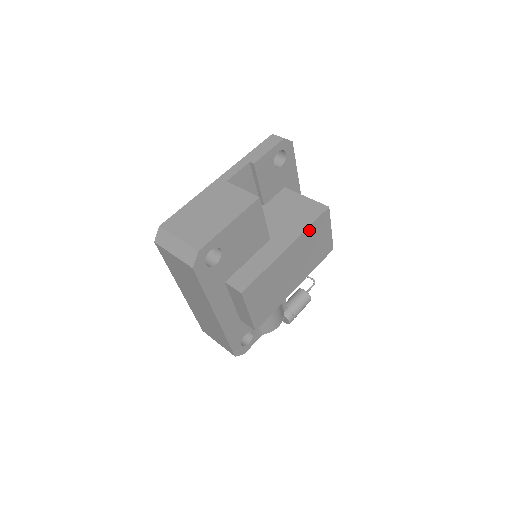
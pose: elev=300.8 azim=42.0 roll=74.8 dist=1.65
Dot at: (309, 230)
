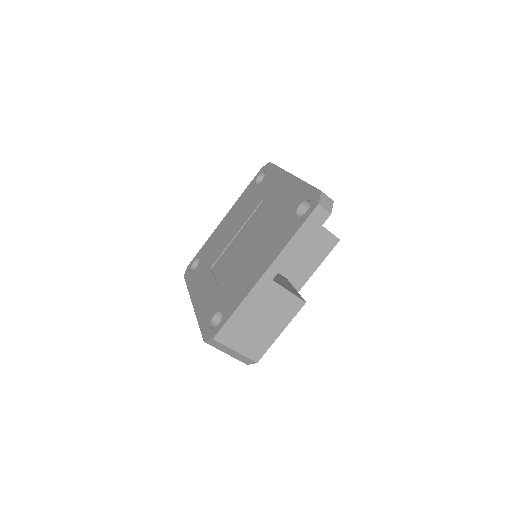
Dot at: (319, 262)
